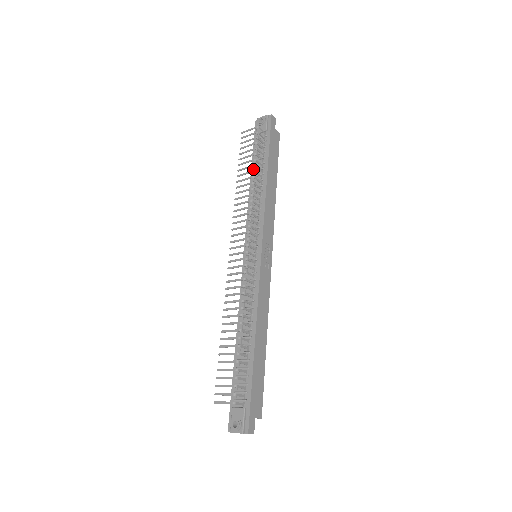
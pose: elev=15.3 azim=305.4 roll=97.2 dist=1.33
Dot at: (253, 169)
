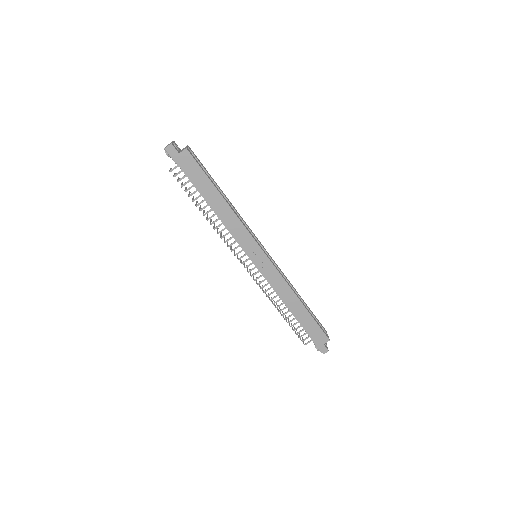
Dot at: occluded
